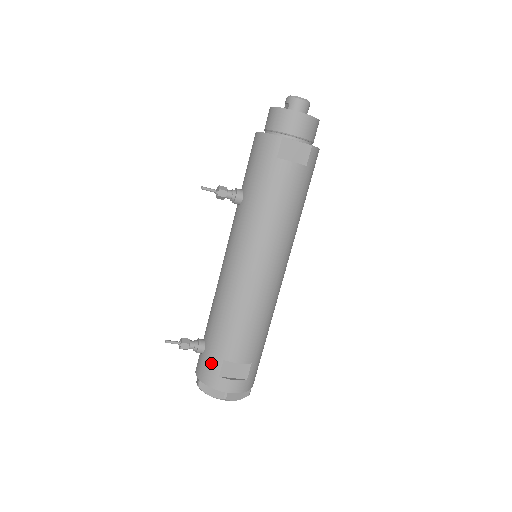
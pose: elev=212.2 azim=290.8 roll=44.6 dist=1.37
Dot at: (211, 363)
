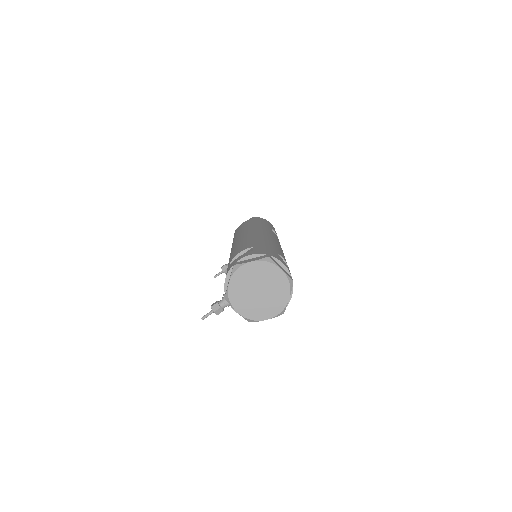
Dot at: occluded
